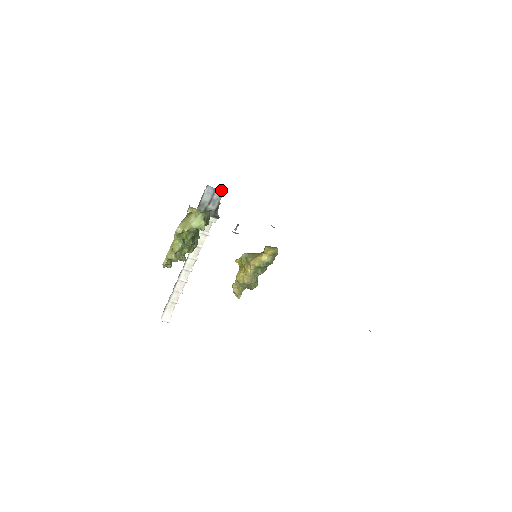
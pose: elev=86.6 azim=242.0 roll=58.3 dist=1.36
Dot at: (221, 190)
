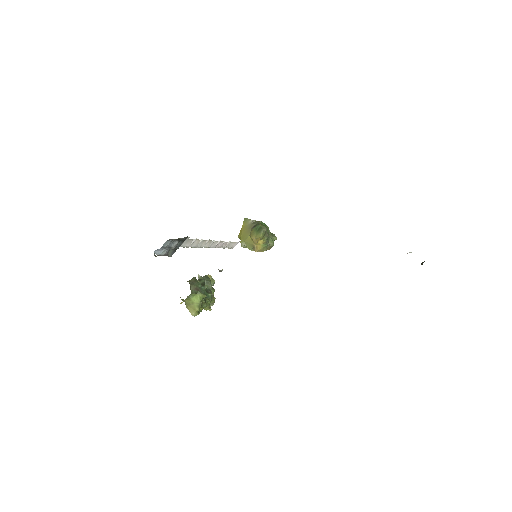
Dot at: (165, 242)
